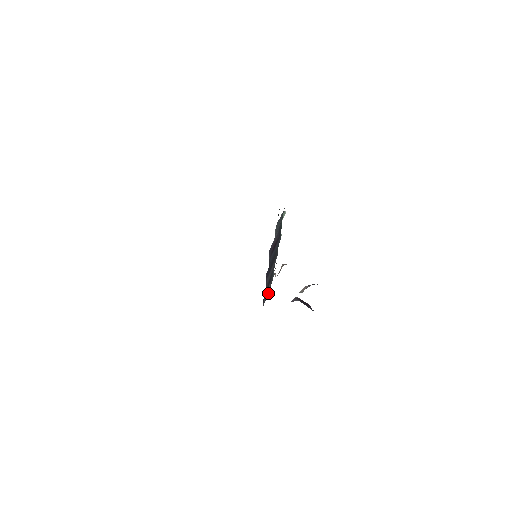
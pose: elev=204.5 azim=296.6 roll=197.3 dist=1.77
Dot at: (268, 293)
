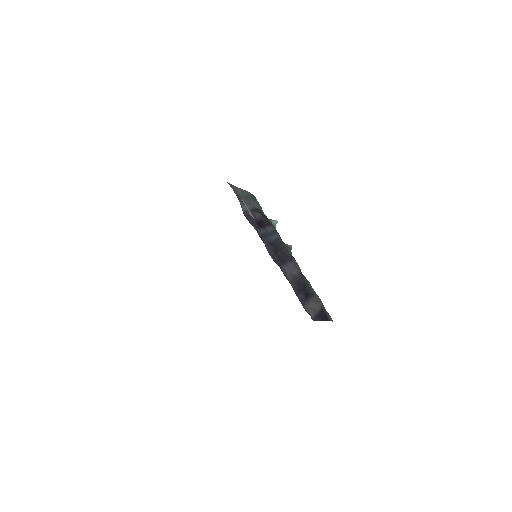
Dot at: (321, 315)
